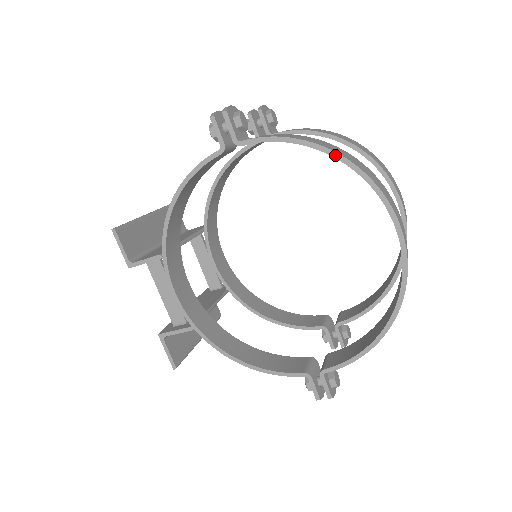
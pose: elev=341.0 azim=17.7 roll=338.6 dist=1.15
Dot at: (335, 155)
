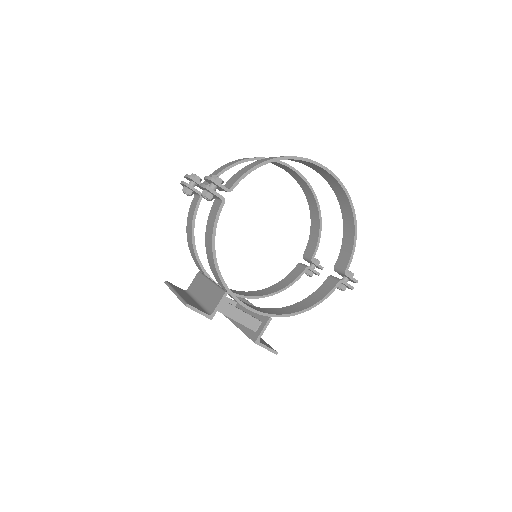
Dot at: (280, 159)
